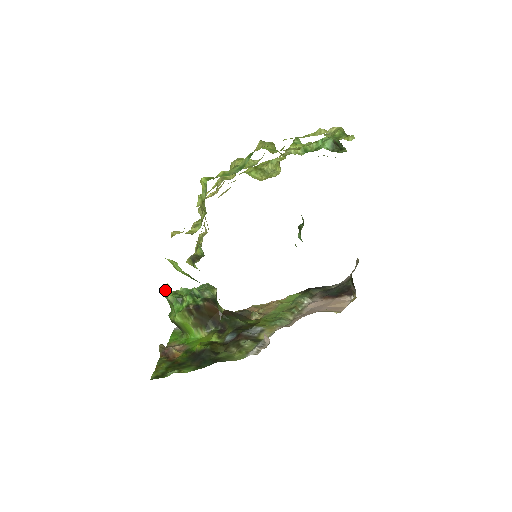
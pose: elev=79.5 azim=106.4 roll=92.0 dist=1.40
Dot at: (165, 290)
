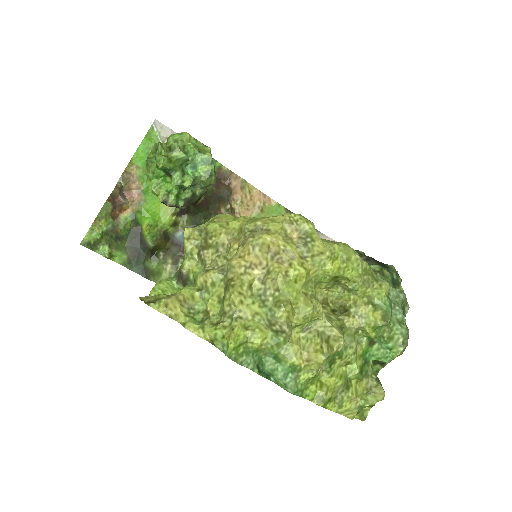
Dot at: (160, 153)
